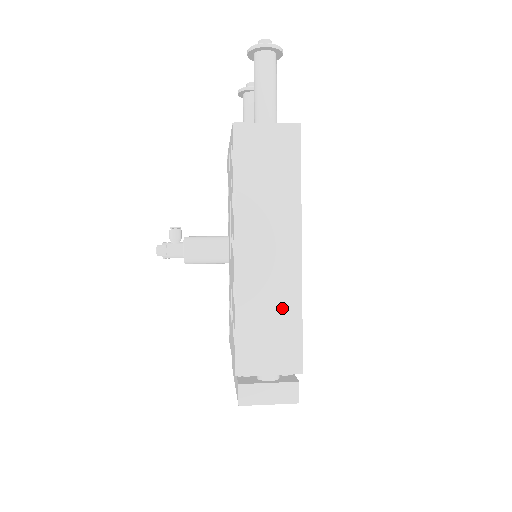
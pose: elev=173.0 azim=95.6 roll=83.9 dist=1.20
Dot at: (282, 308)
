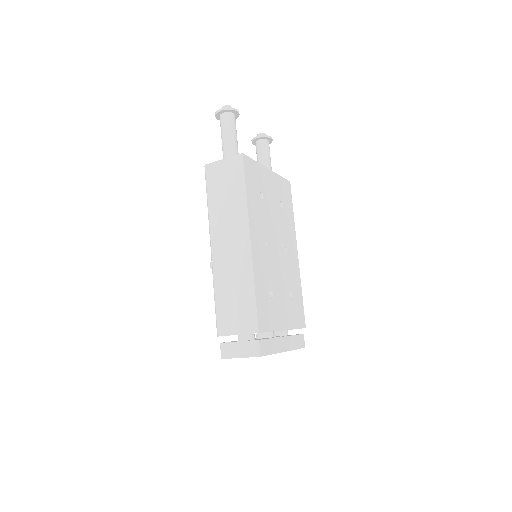
Dot at: (241, 284)
